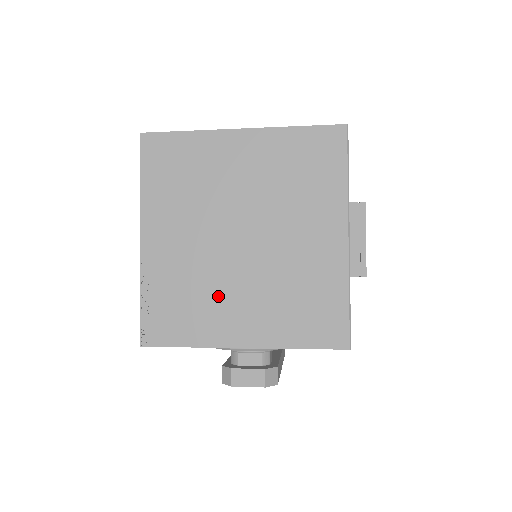
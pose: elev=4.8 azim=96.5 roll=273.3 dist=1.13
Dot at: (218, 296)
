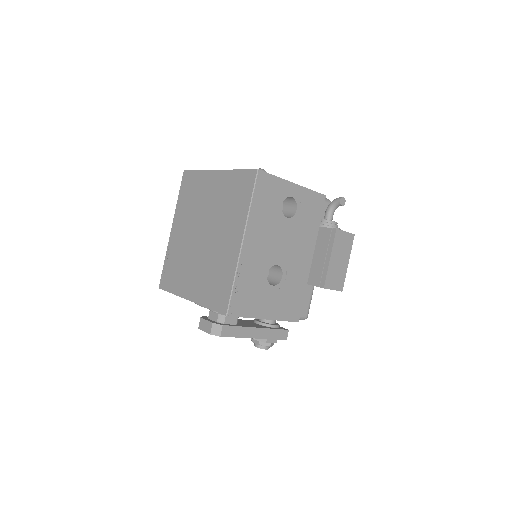
Dot at: (187, 267)
